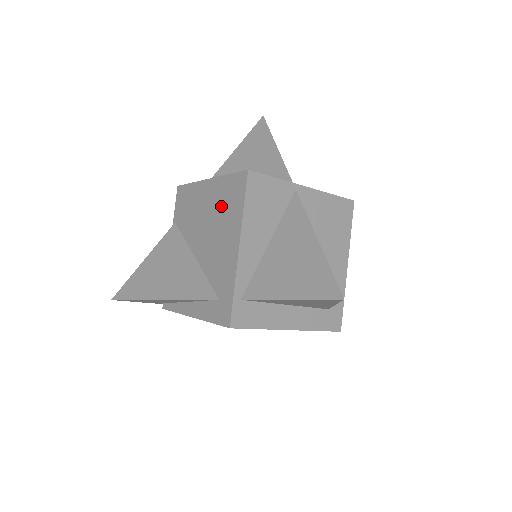
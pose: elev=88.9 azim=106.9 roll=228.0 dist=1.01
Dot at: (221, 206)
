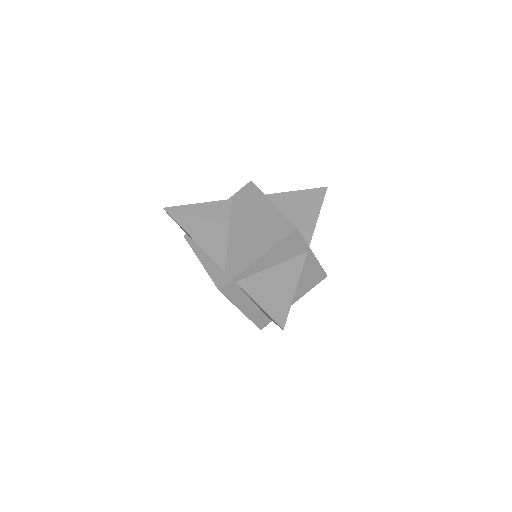
Dot at: (267, 226)
